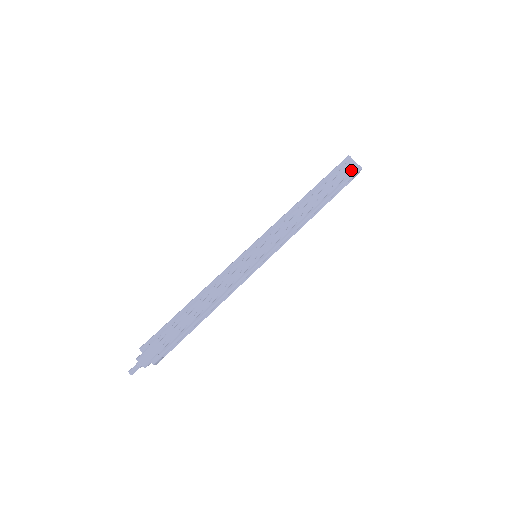
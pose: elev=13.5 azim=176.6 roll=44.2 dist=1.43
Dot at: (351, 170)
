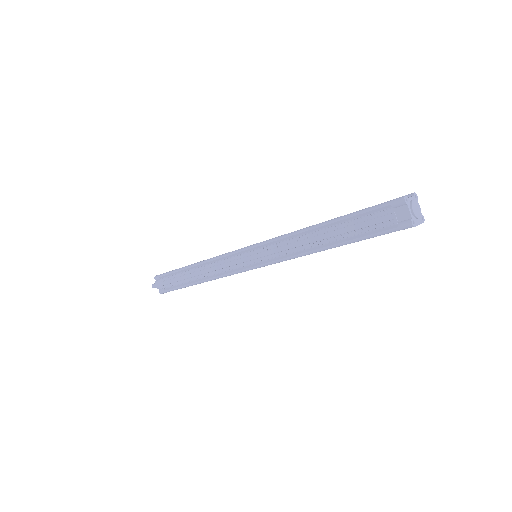
Dot at: (396, 221)
